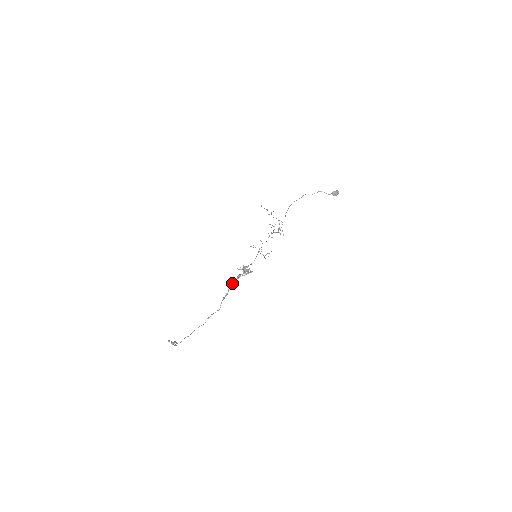
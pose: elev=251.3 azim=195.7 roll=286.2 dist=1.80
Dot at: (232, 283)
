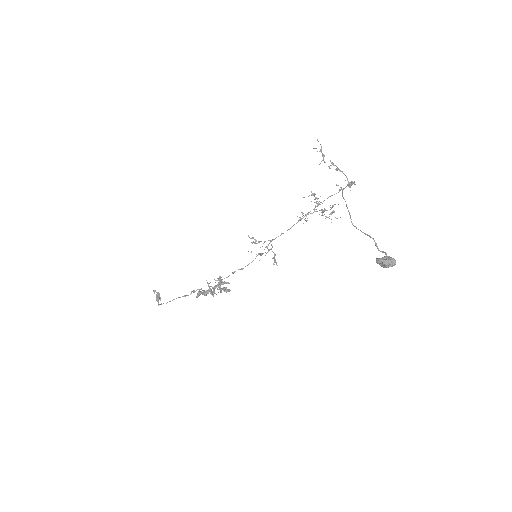
Dot at: (201, 292)
